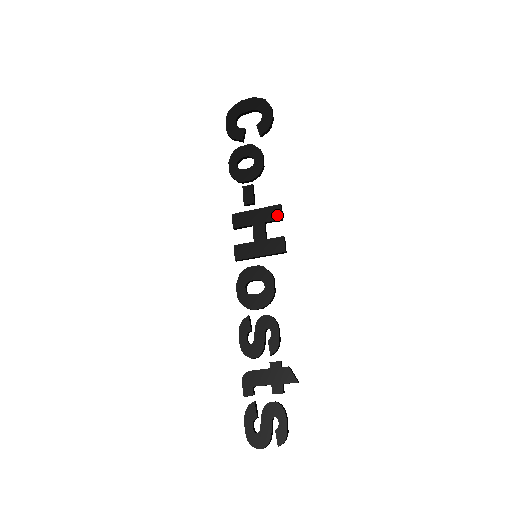
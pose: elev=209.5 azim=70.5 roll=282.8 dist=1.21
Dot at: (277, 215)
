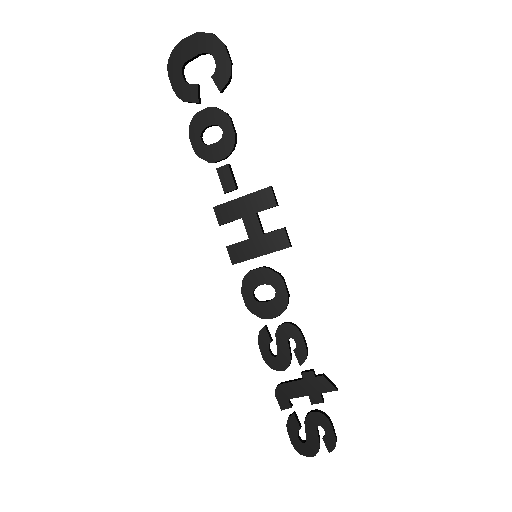
Dot at: (269, 201)
